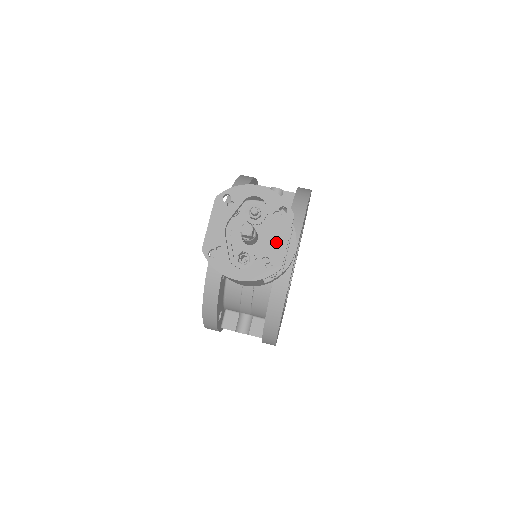
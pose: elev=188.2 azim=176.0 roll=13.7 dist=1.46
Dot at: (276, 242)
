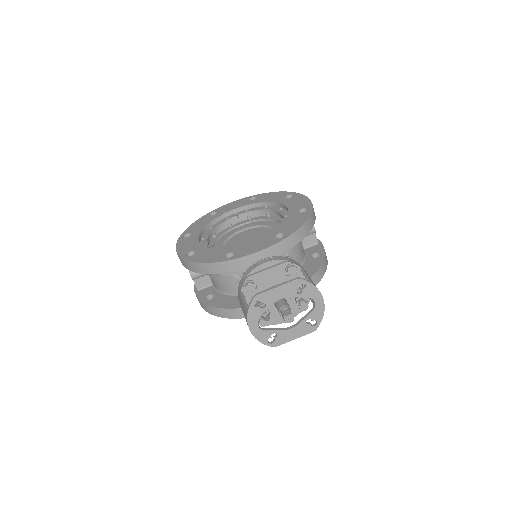
Dot at: (290, 333)
